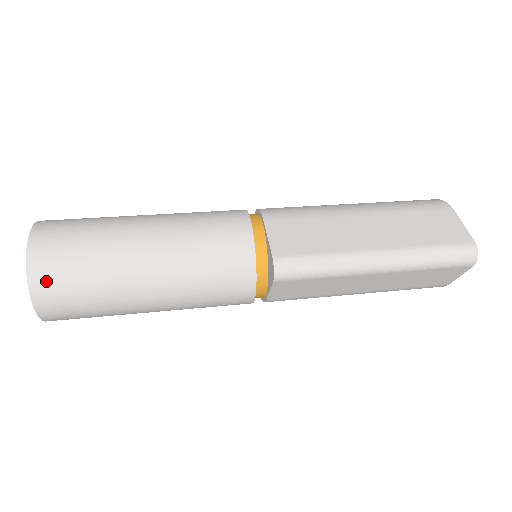
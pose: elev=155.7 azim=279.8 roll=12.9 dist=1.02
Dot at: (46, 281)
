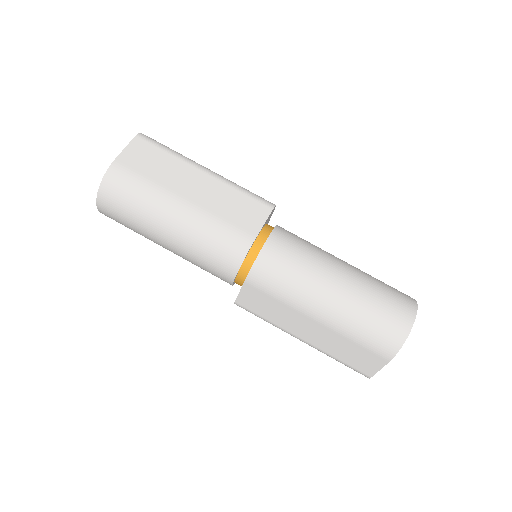
Dot at: occluded
